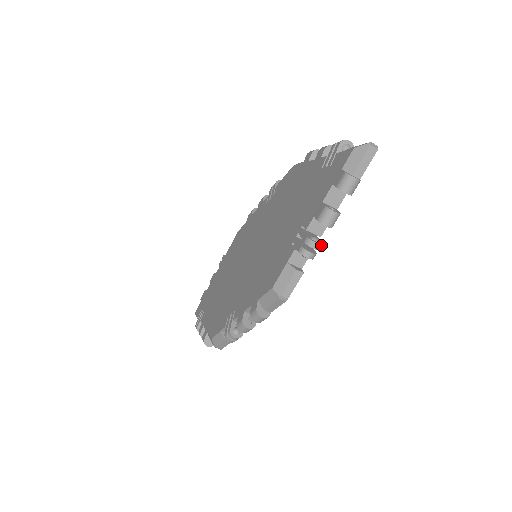
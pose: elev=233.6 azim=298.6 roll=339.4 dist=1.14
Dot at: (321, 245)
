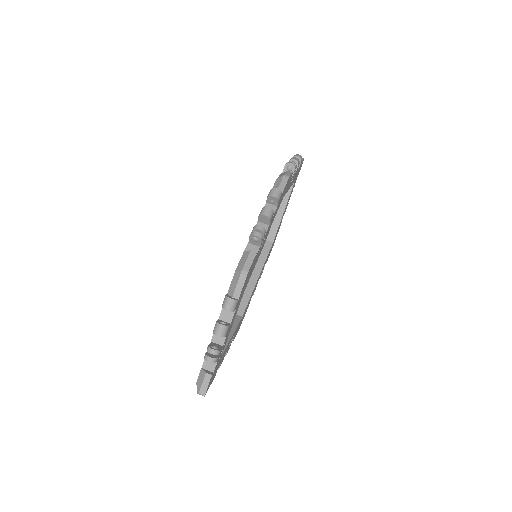
Dot at: (296, 165)
